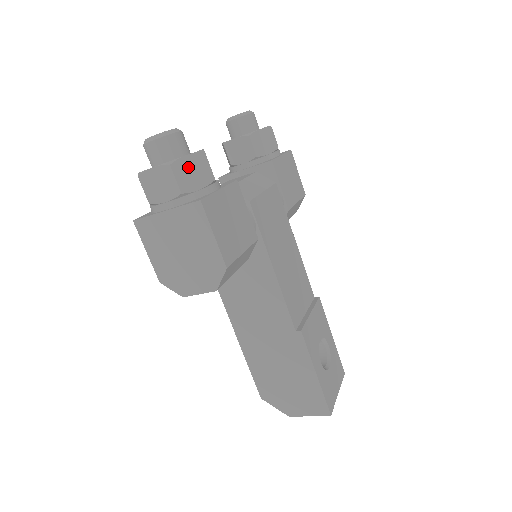
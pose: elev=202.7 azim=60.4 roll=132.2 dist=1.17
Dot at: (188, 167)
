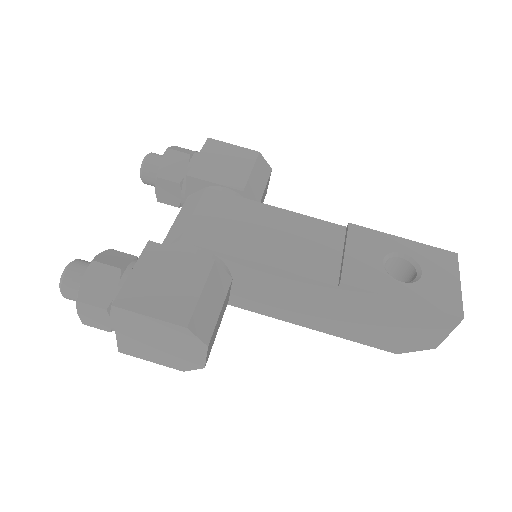
Dot at: (92, 286)
